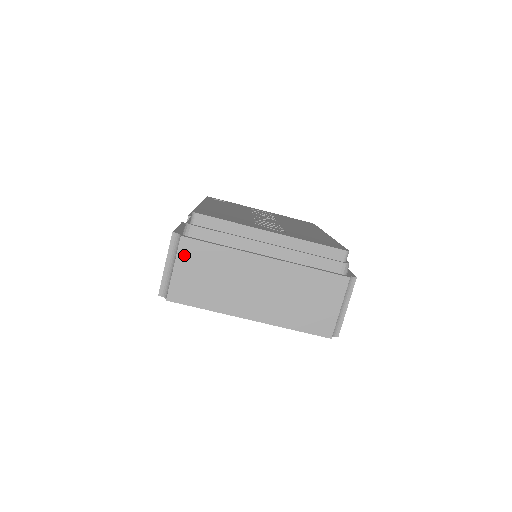
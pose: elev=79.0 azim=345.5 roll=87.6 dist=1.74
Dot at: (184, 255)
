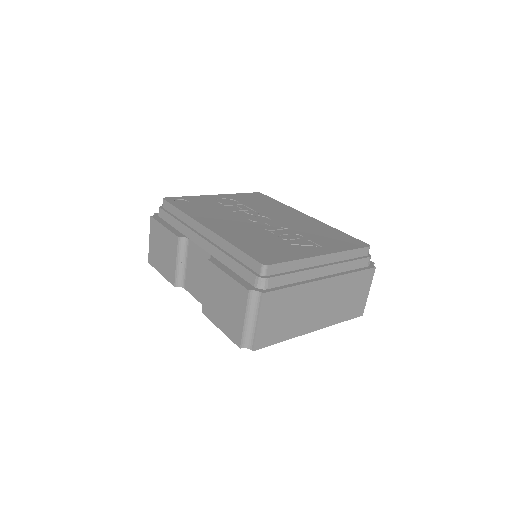
Dot at: (266, 308)
